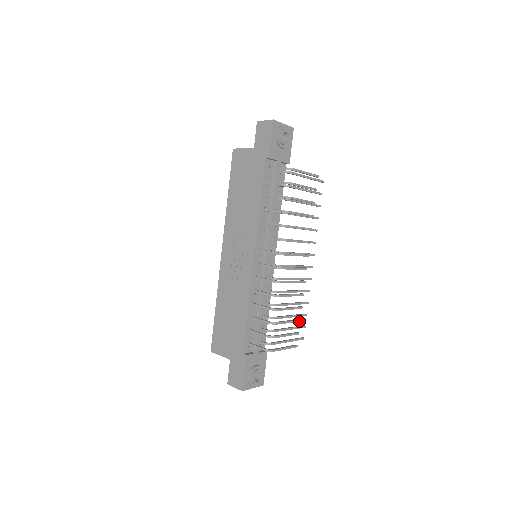
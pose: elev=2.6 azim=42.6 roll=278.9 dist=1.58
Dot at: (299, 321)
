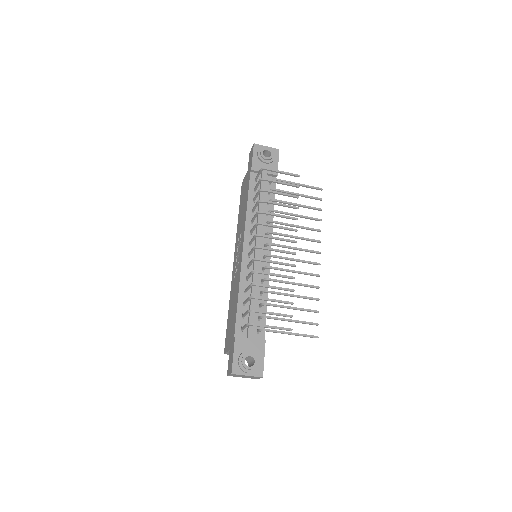
Dot at: (291, 303)
